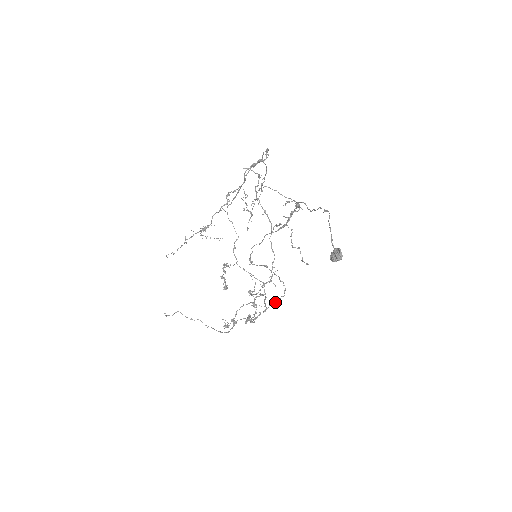
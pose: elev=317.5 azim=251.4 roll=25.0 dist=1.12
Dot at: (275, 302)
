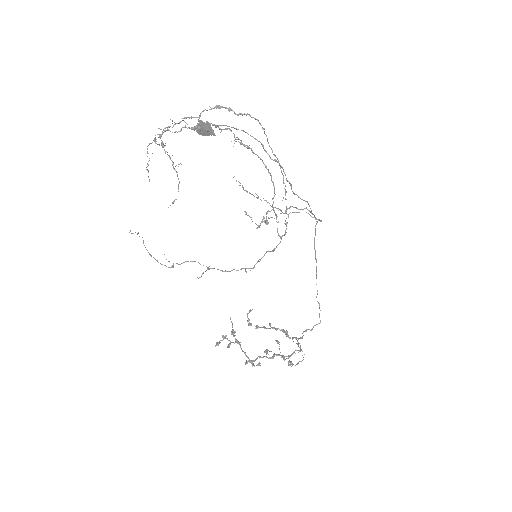
Dot at: (173, 202)
